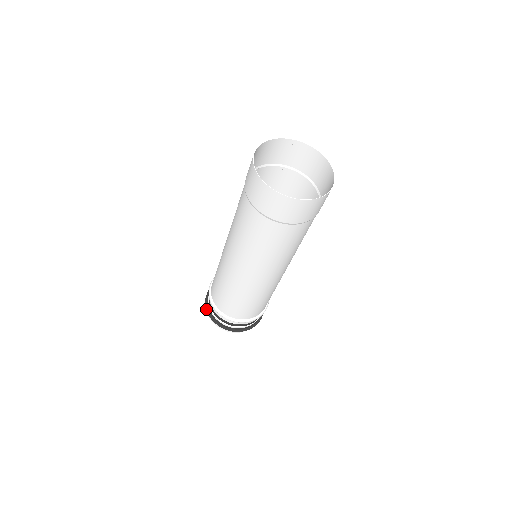
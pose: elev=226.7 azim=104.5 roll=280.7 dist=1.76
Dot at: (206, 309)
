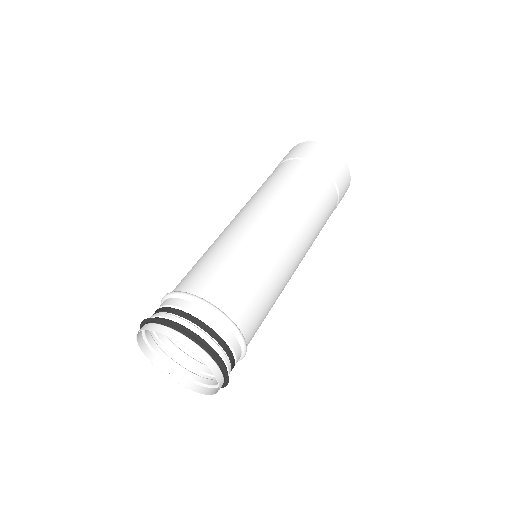
Dot at: occluded
